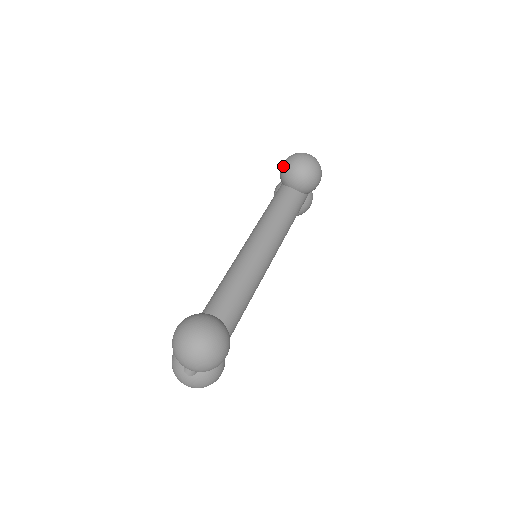
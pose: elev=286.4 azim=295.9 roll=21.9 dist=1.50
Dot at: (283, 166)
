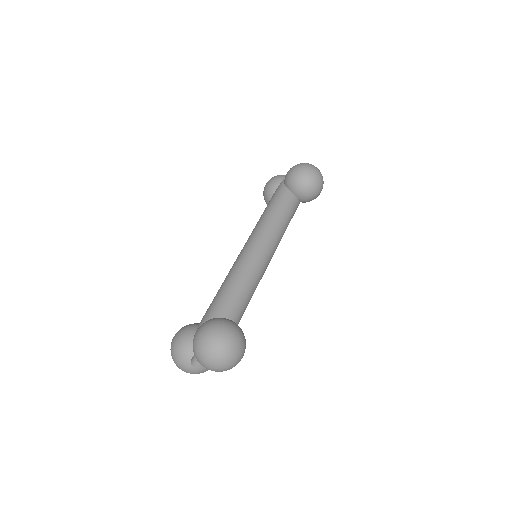
Dot at: (296, 173)
